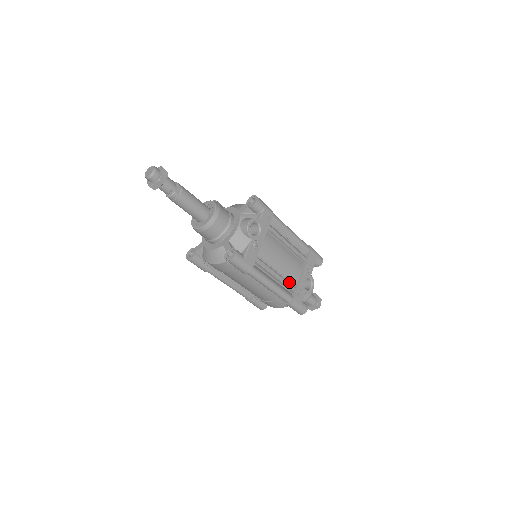
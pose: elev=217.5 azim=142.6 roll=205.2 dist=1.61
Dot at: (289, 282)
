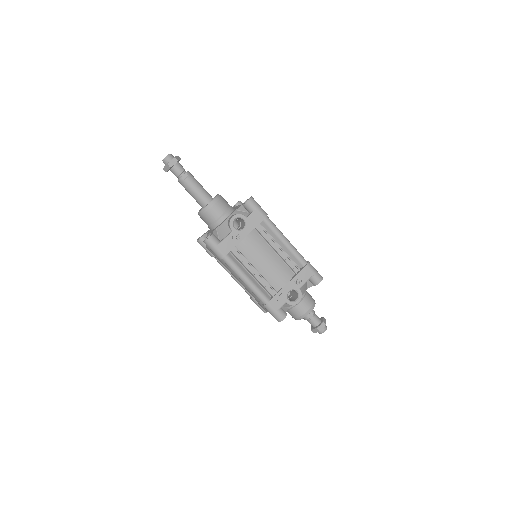
Dot at: (268, 285)
